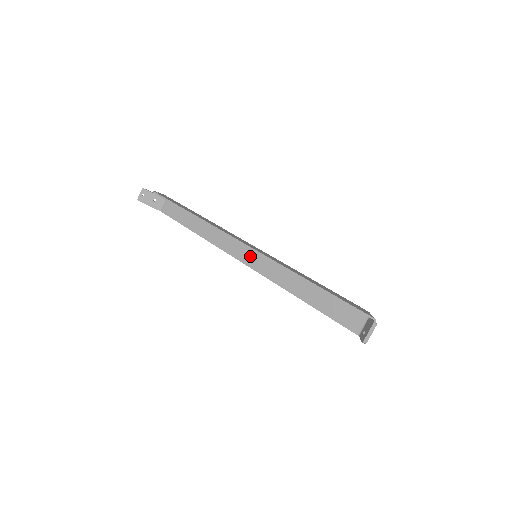
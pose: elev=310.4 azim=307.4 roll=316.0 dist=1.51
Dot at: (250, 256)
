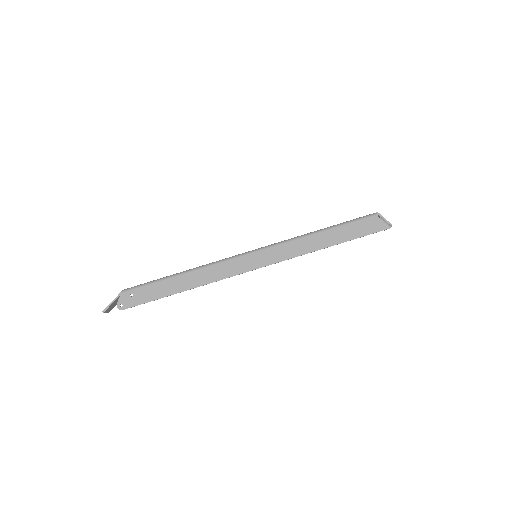
Dot at: occluded
